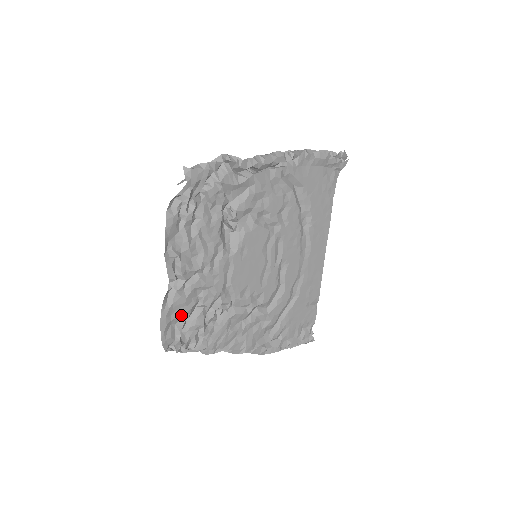
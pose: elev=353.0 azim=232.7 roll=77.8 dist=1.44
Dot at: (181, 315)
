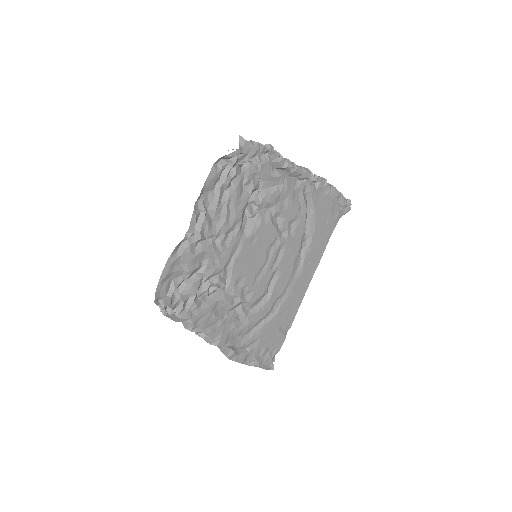
Dot at: (182, 272)
